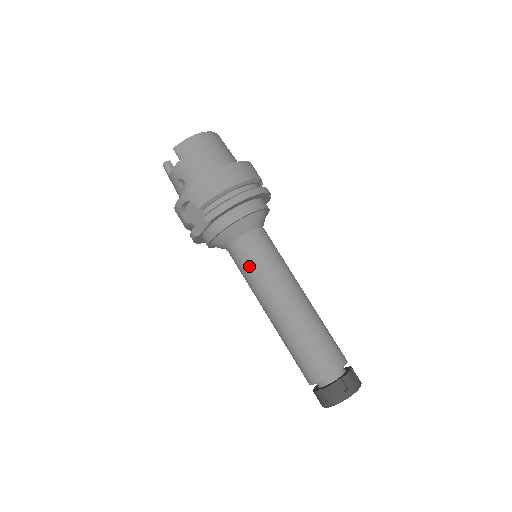
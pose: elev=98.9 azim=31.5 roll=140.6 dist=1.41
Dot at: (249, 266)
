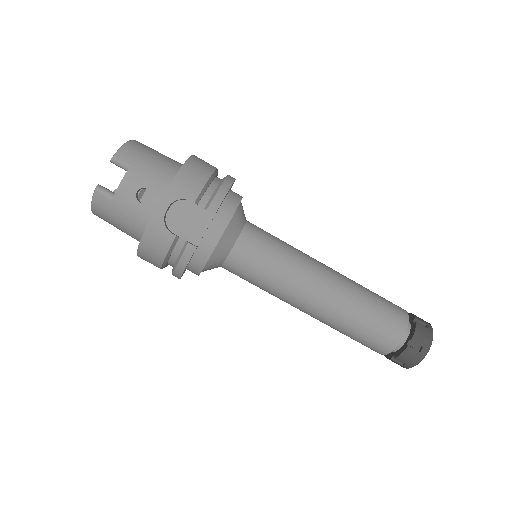
Dot at: (270, 256)
